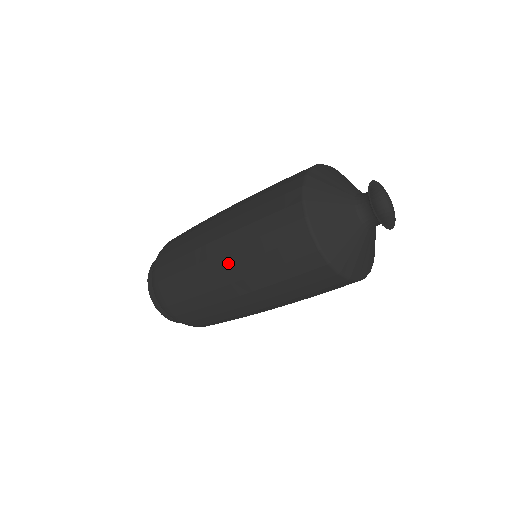
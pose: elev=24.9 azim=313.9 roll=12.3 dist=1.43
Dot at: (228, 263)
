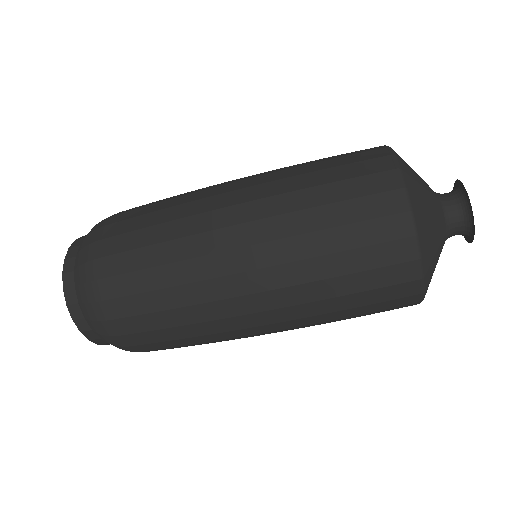
Dot at: (264, 285)
